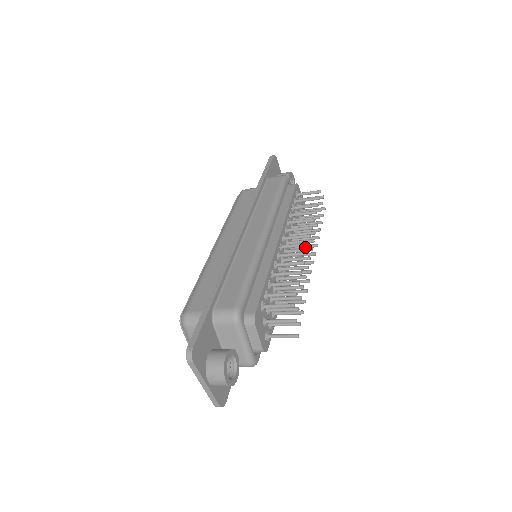
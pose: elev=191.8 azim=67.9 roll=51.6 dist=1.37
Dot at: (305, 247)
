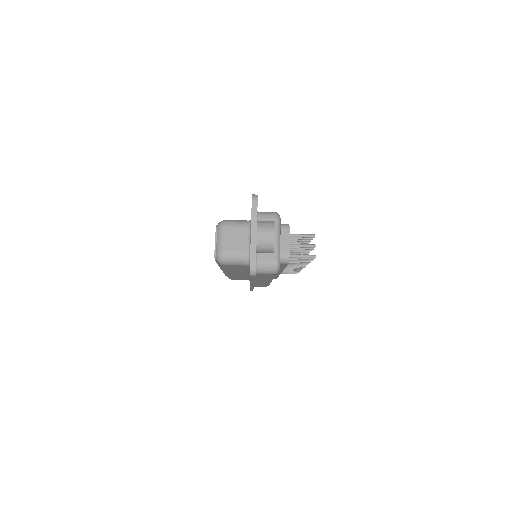
Dot at: occluded
